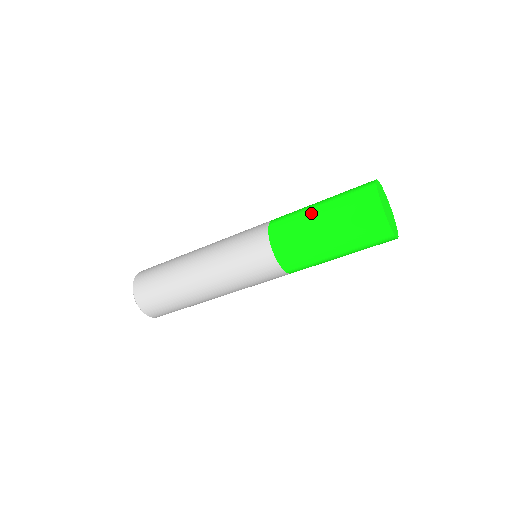
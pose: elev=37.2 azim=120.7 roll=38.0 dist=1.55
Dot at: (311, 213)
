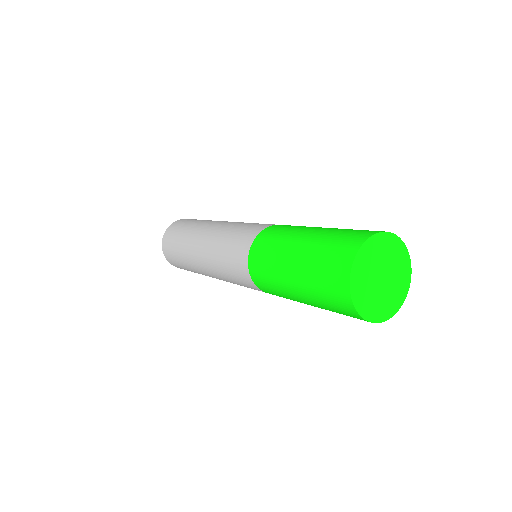
Dot at: (284, 279)
